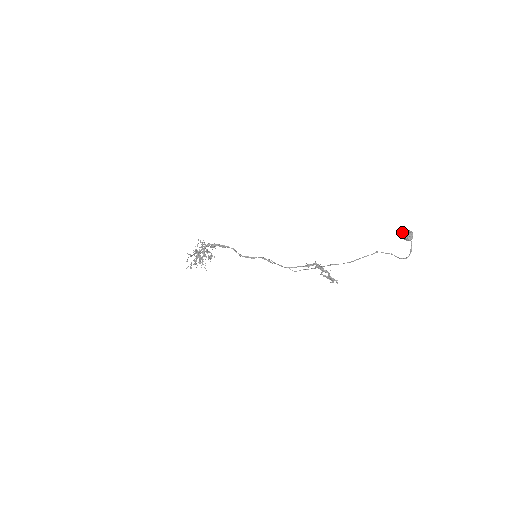
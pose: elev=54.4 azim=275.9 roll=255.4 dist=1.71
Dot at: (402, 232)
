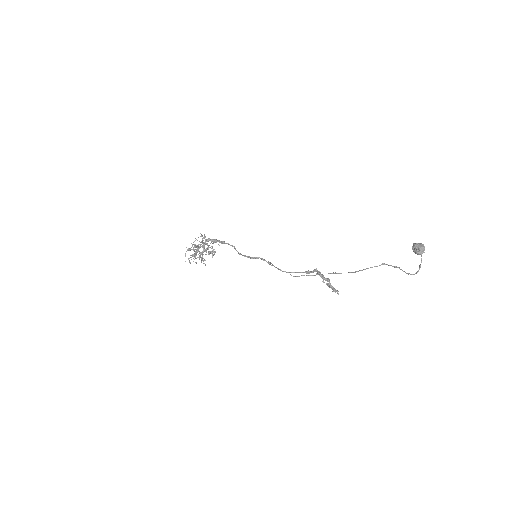
Dot at: (413, 244)
